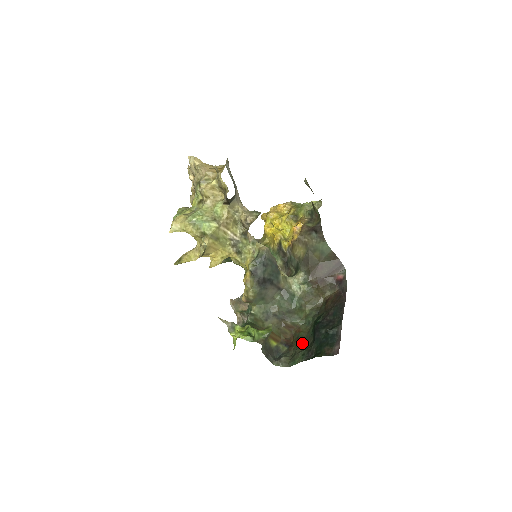
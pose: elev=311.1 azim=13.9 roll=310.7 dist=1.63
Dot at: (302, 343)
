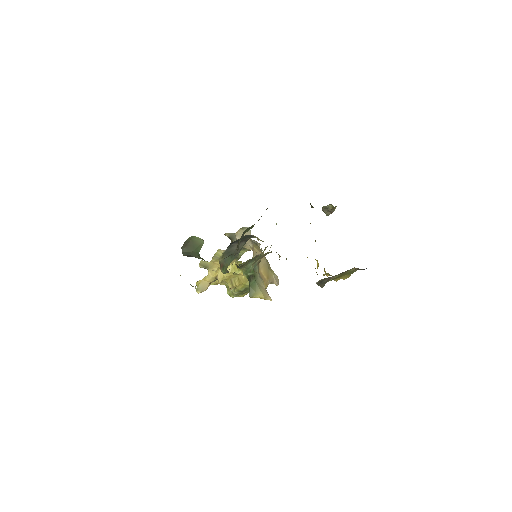
Dot at: occluded
